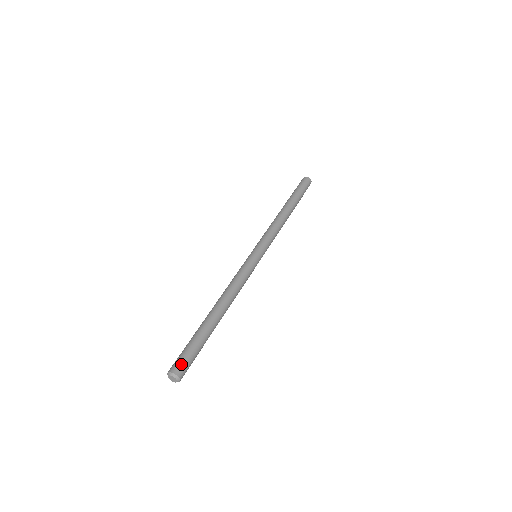
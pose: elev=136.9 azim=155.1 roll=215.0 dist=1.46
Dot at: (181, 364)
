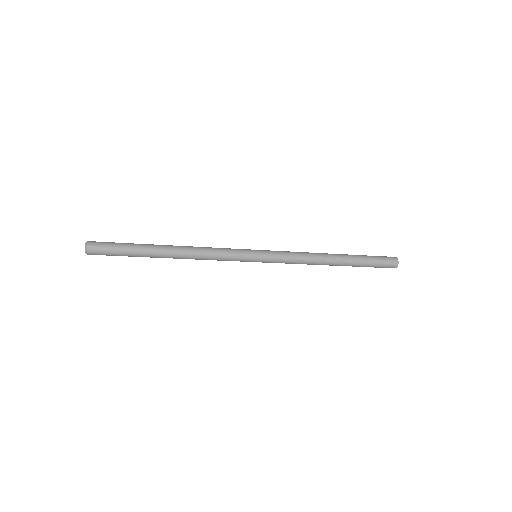
Dot at: (99, 242)
